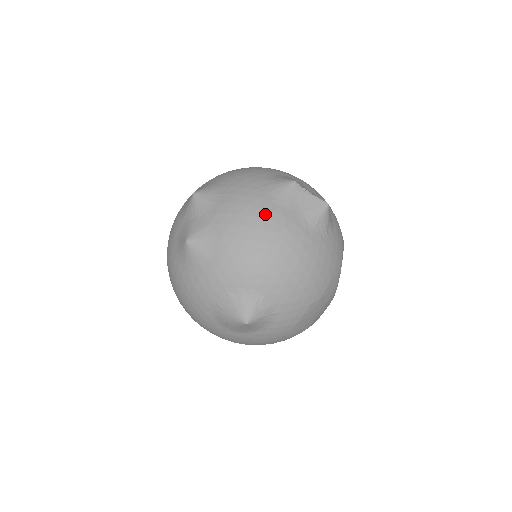
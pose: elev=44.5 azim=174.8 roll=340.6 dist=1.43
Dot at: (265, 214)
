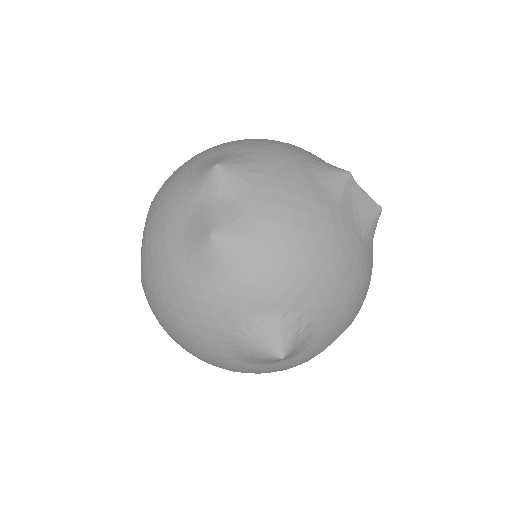
Dot at: (322, 212)
